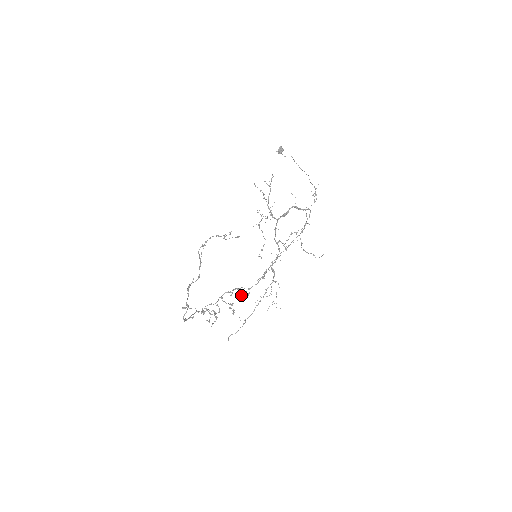
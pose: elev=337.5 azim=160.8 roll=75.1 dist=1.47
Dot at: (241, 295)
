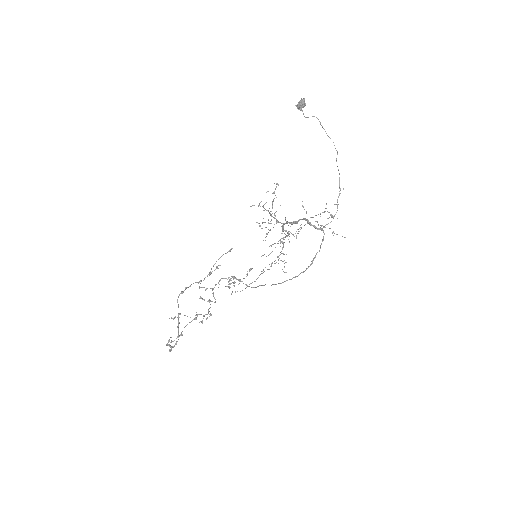
Dot at: (240, 281)
